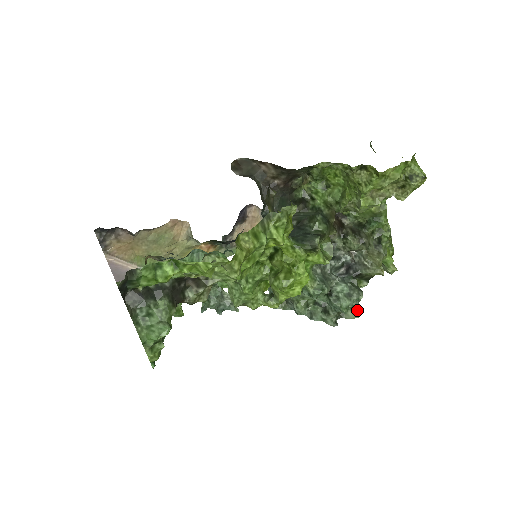
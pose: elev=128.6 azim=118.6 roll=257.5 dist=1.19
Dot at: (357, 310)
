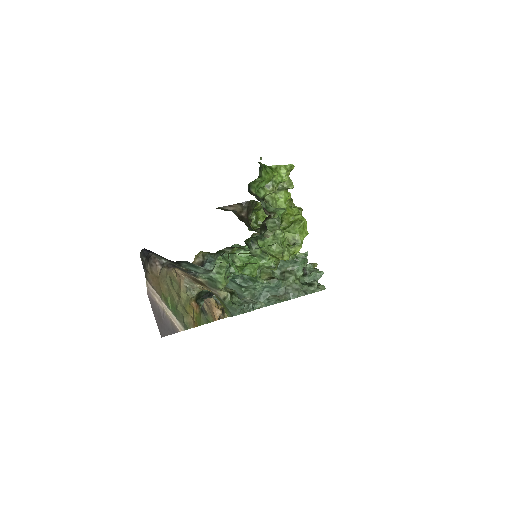
Dot at: (322, 285)
